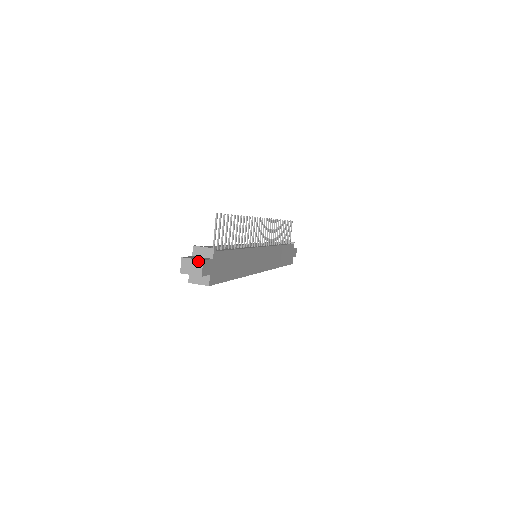
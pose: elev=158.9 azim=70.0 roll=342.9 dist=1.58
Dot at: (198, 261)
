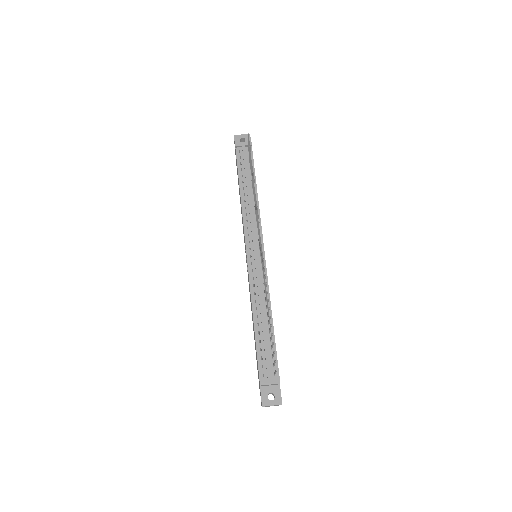
Dot at: occluded
